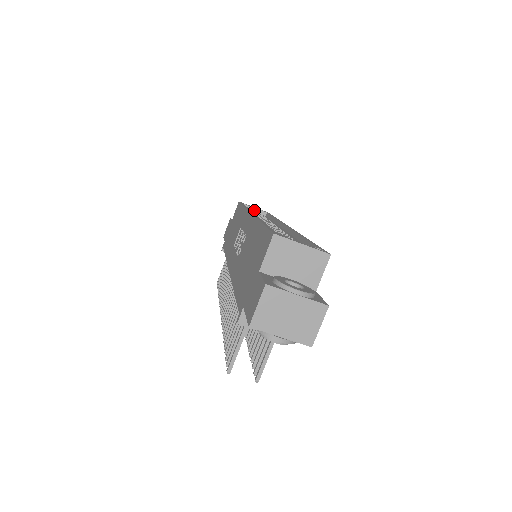
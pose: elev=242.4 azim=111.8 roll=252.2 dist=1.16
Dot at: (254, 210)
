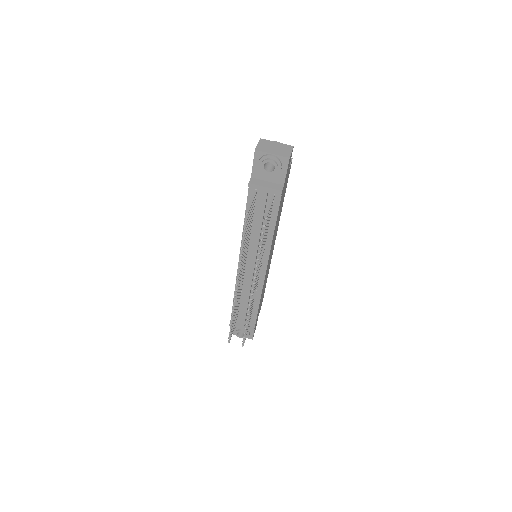
Dot at: occluded
